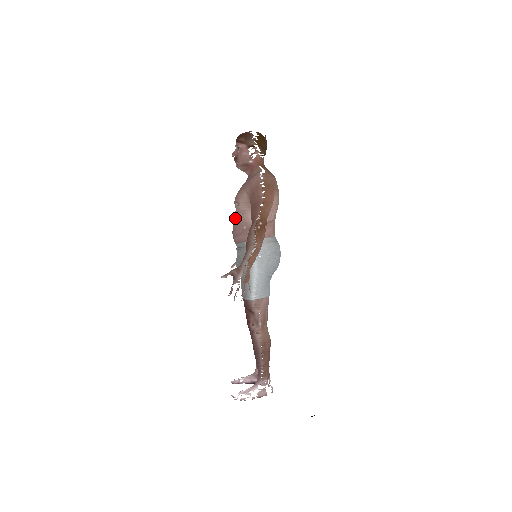
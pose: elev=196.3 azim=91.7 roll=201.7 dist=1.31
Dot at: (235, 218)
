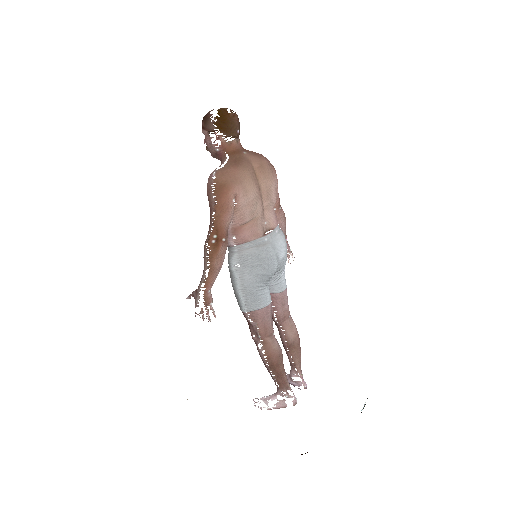
Dot at: occluded
